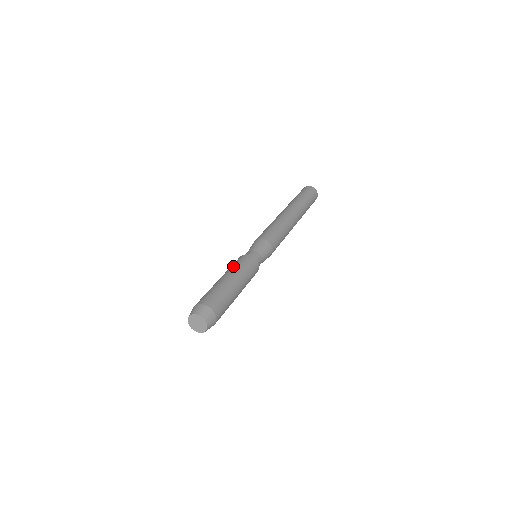
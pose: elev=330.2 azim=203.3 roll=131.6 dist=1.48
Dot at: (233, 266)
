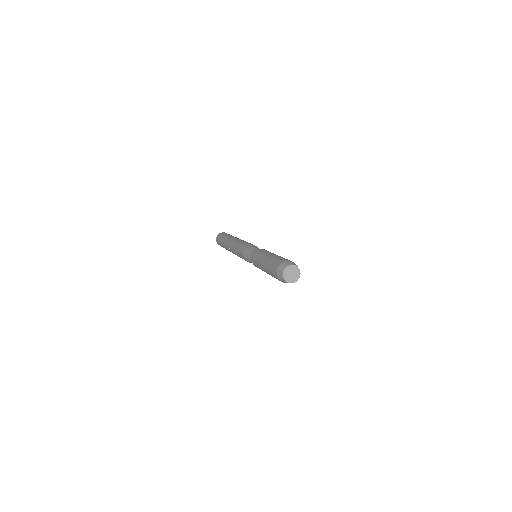
Dot at: (268, 251)
